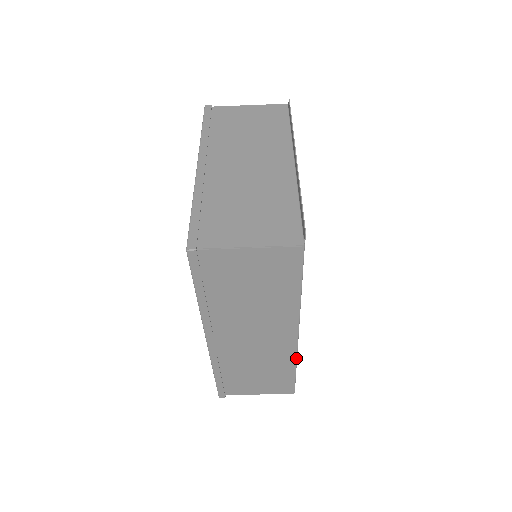
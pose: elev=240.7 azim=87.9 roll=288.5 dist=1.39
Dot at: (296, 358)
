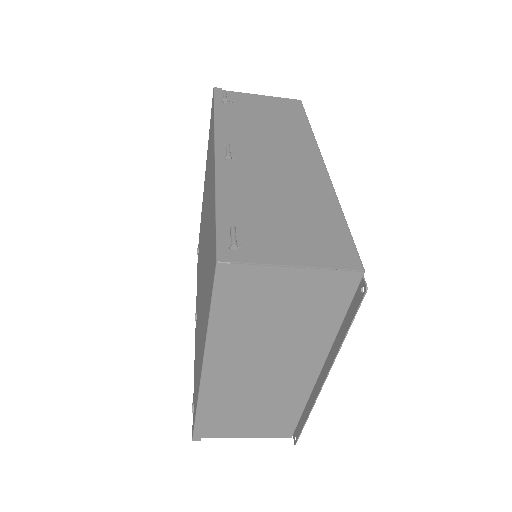
Dot at: occluded
